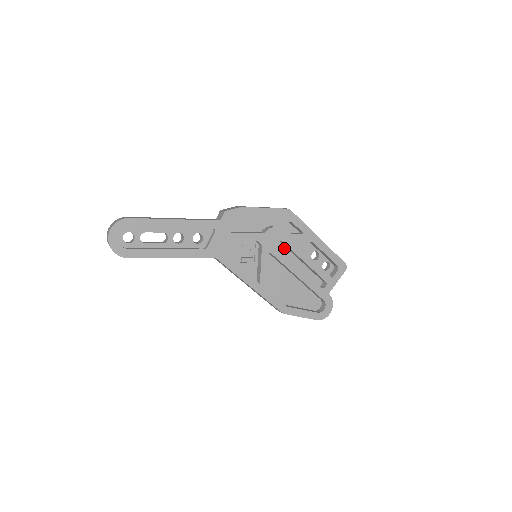
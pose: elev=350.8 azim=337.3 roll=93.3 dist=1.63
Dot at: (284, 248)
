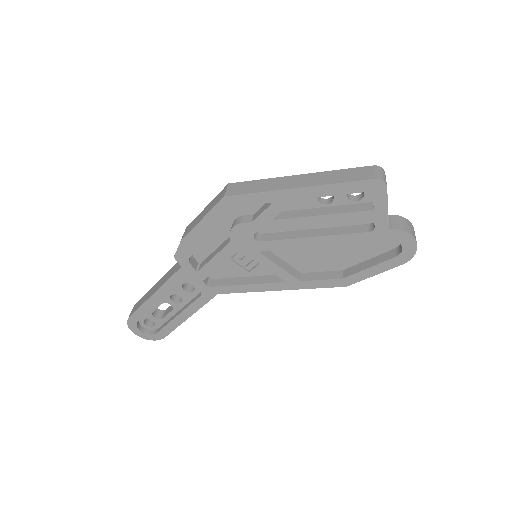
Dot at: occluded
